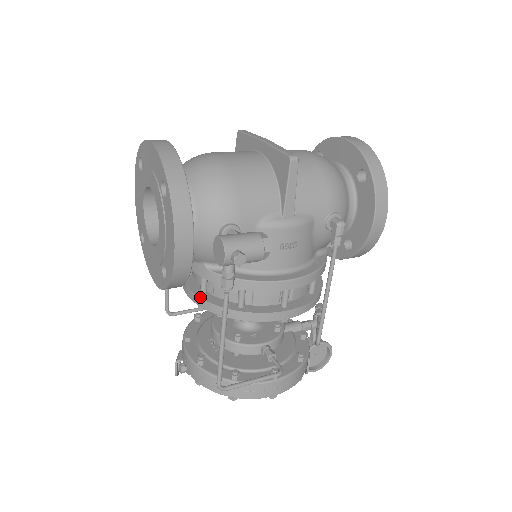
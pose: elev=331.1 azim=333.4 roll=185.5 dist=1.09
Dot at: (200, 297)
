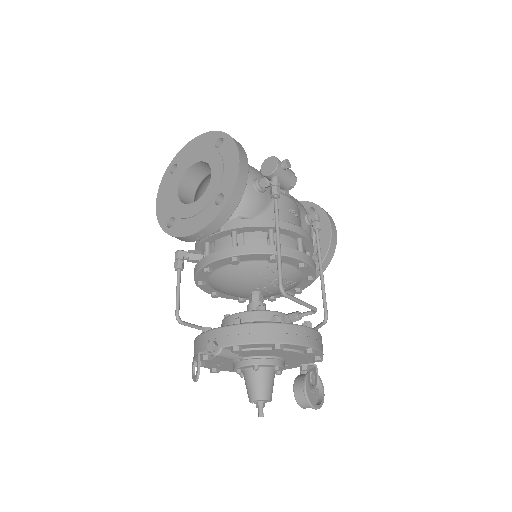
Dot at: (236, 246)
